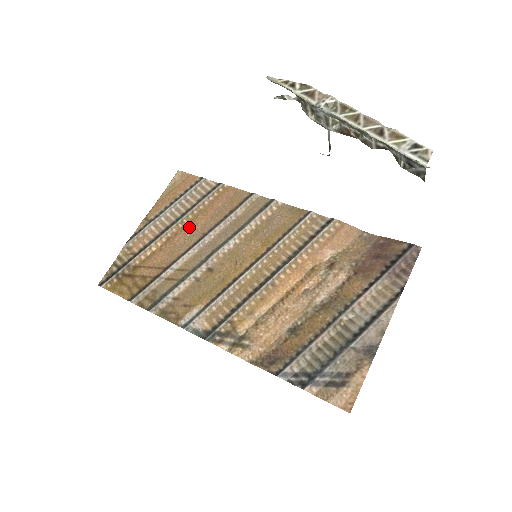
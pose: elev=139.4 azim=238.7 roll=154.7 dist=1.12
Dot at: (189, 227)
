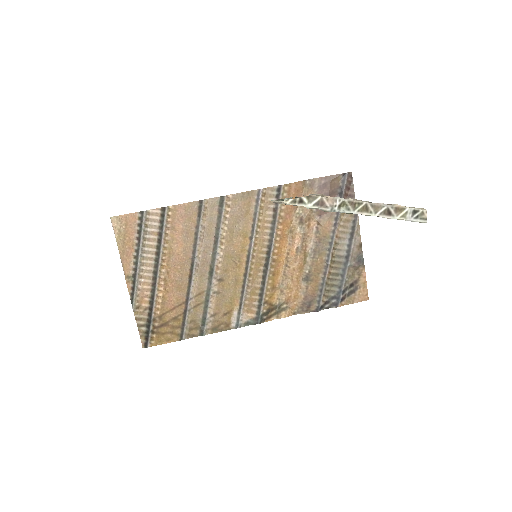
Dot at: (173, 261)
